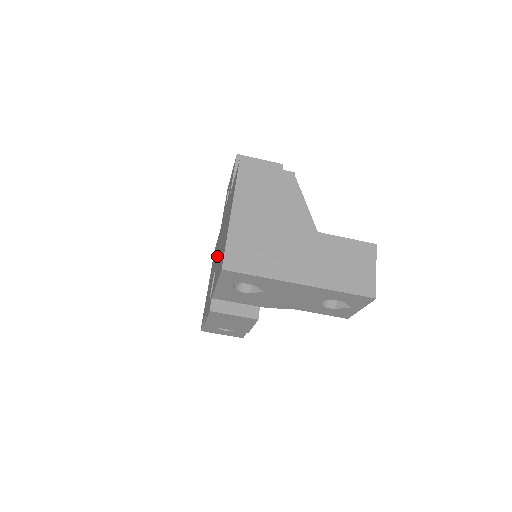
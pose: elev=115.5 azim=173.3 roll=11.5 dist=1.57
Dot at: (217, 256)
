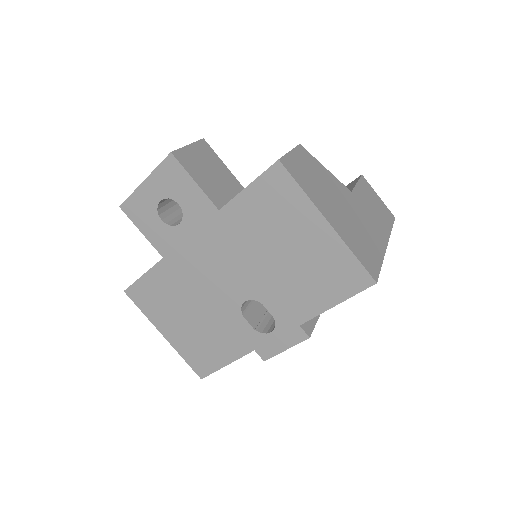
Dot at: (234, 286)
